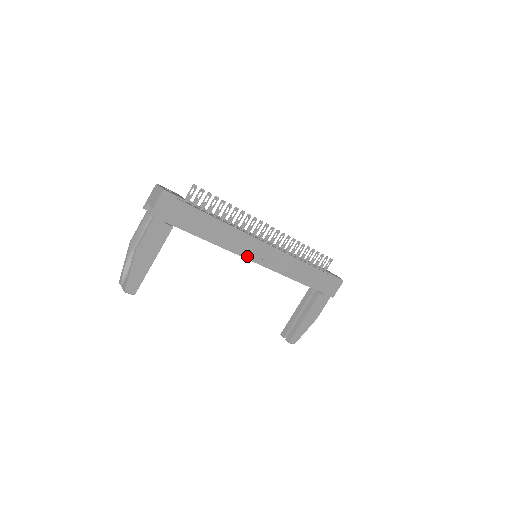
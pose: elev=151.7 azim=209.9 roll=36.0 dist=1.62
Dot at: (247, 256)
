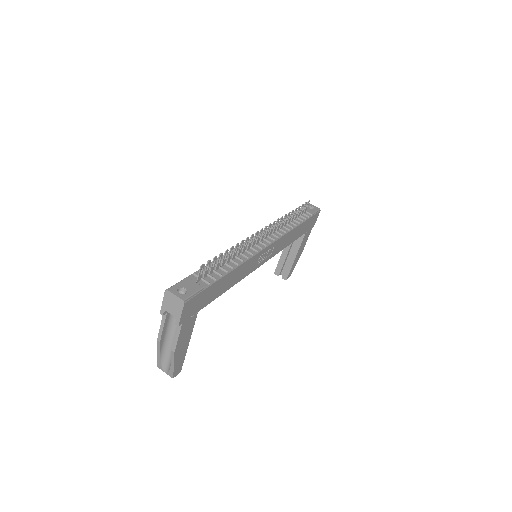
Dot at: (254, 269)
